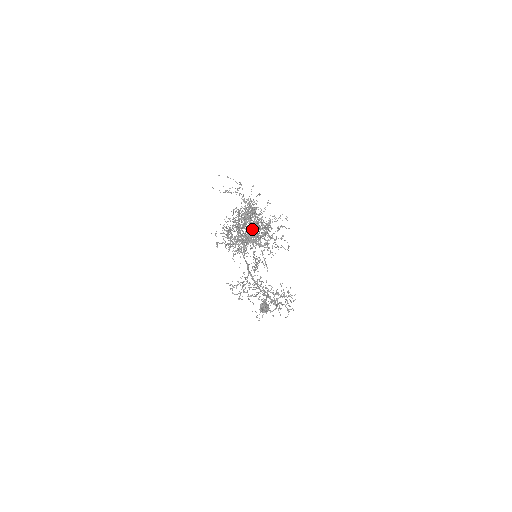
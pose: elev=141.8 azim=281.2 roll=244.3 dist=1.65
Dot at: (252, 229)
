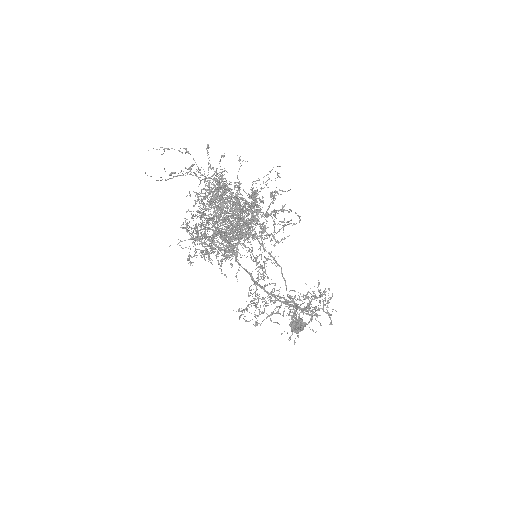
Dot at: occluded
